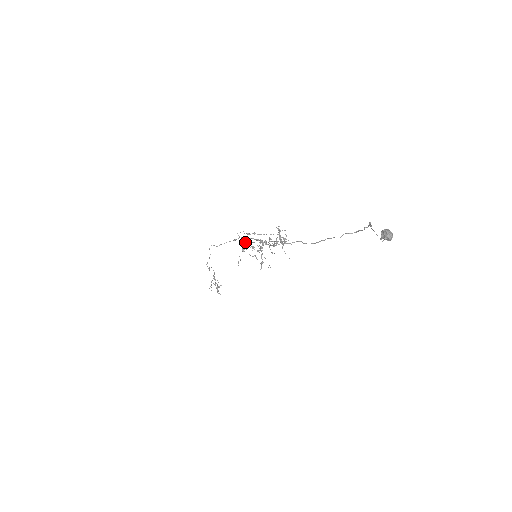
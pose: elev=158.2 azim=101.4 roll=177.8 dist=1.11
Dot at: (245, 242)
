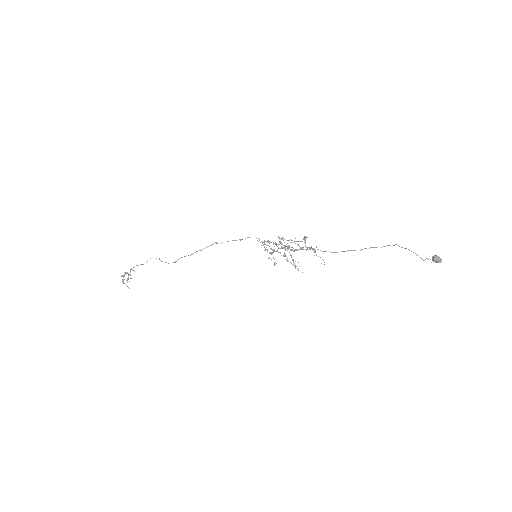
Dot at: (264, 244)
